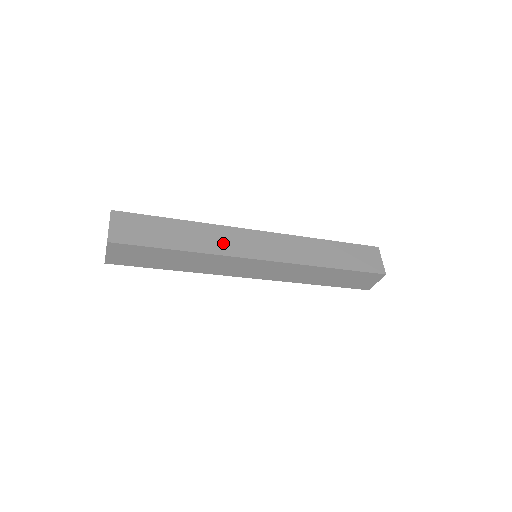
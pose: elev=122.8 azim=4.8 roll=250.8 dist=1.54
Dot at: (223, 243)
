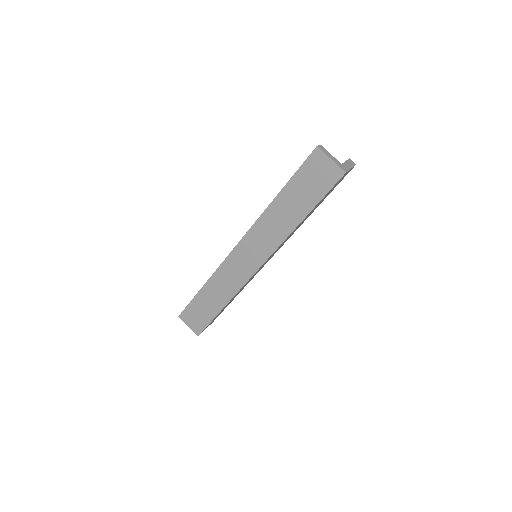
Dot at: (232, 280)
